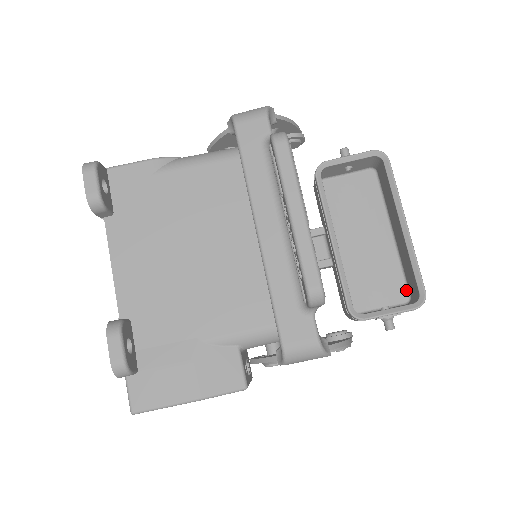
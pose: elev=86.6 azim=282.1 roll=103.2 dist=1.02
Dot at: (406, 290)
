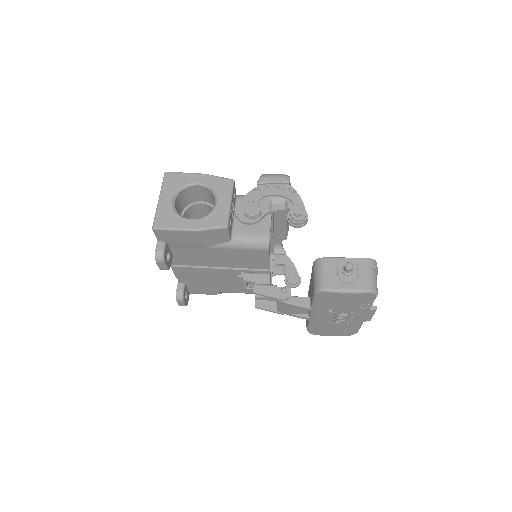
Dot at: occluded
